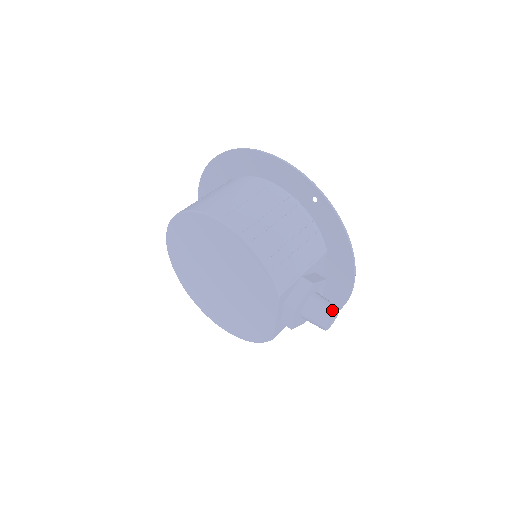
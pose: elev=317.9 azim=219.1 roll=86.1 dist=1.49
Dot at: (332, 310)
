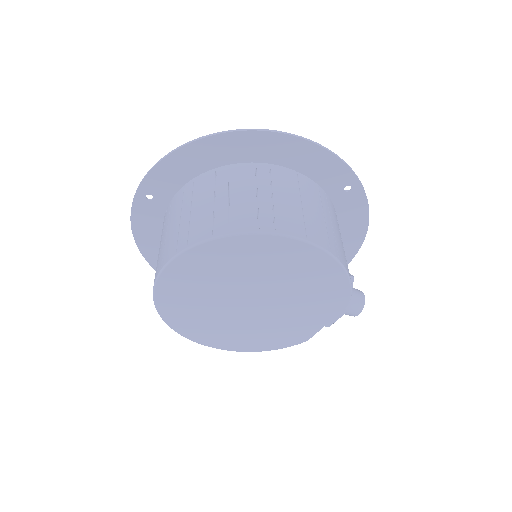
Dot at: (363, 296)
